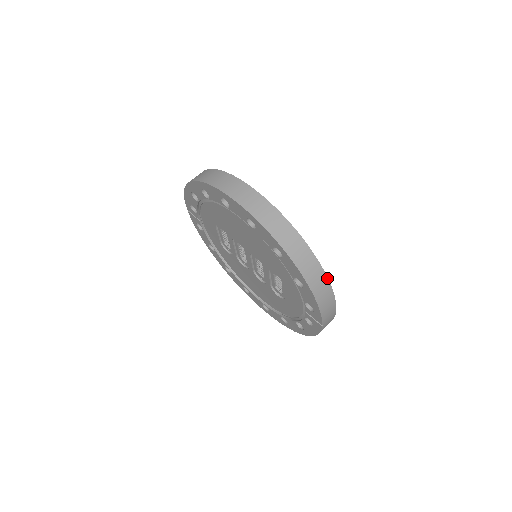
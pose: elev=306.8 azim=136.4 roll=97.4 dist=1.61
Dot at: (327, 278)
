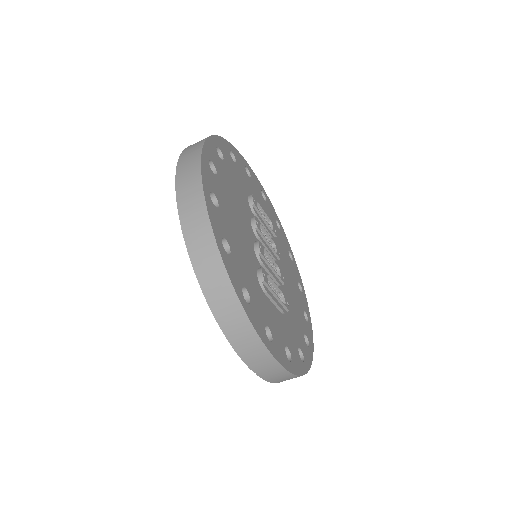
Dot at: (246, 315)
